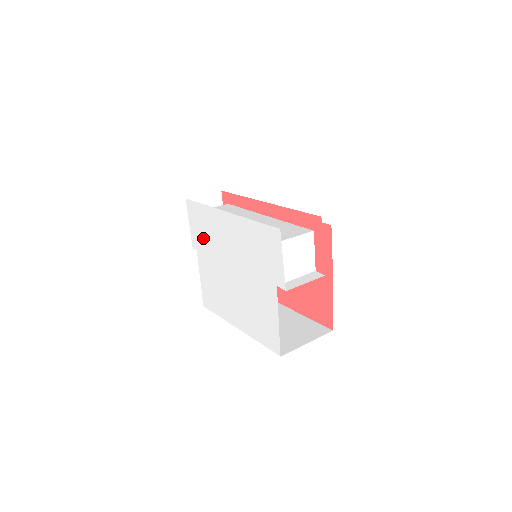
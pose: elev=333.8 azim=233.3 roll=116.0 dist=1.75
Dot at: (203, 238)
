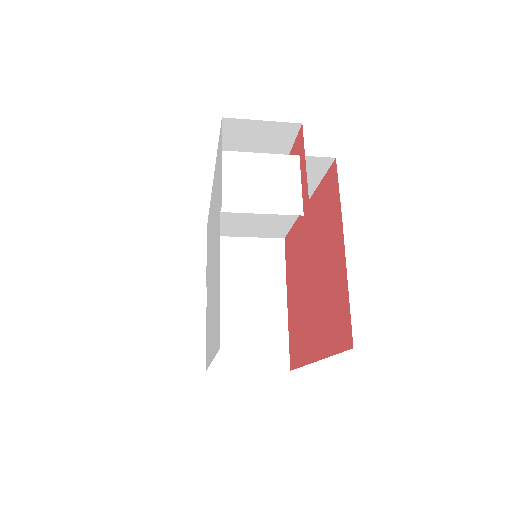
Dot at: (208, 257)
